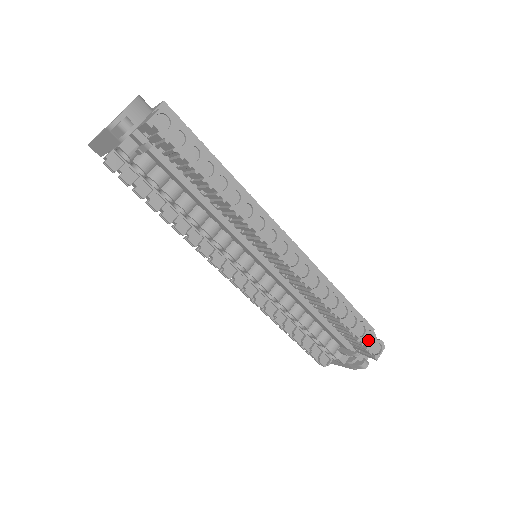
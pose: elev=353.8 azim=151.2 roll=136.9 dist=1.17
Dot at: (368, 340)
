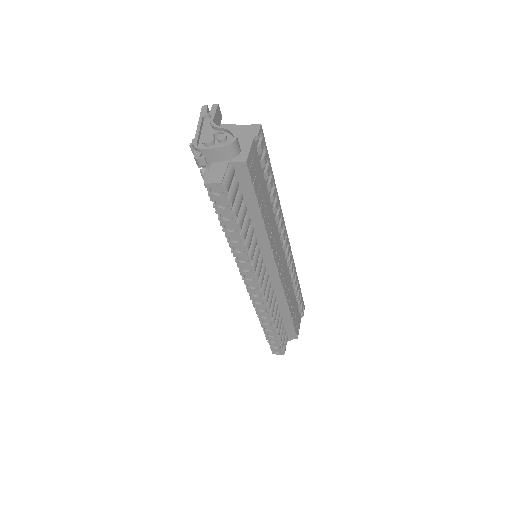
Dot at: (276, 345)
